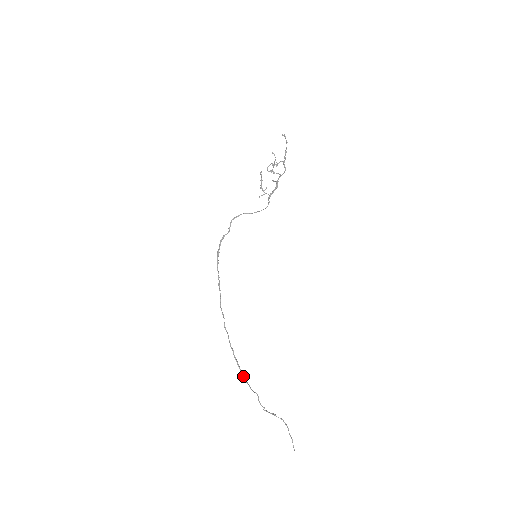
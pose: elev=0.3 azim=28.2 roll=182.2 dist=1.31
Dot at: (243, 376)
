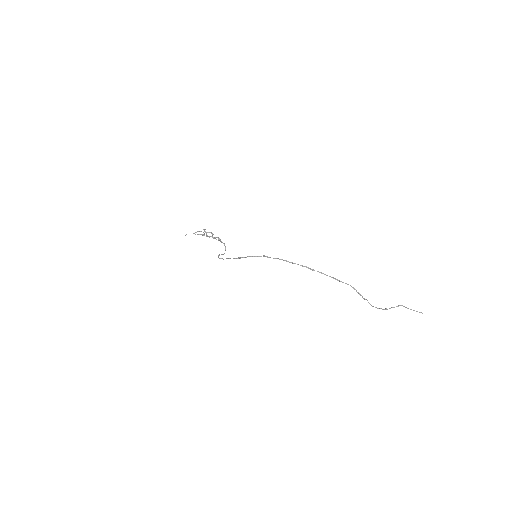
Dot at: (345, 283)
